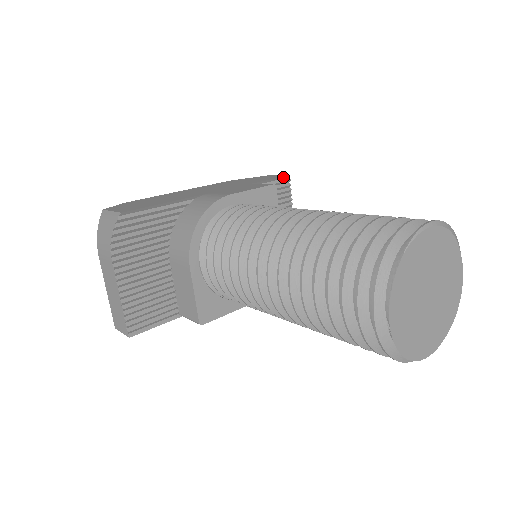
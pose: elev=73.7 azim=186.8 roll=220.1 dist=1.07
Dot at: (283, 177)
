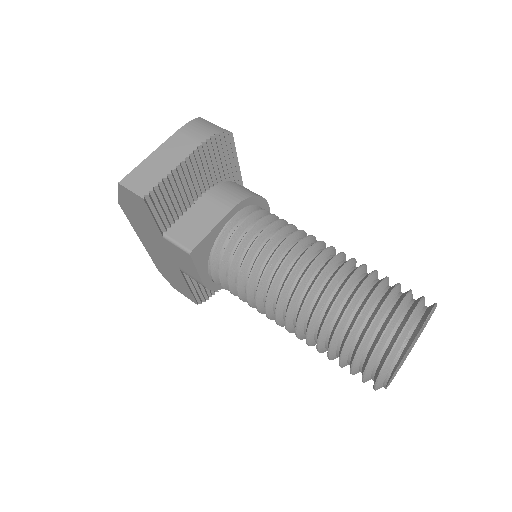
Dot at: occluded
